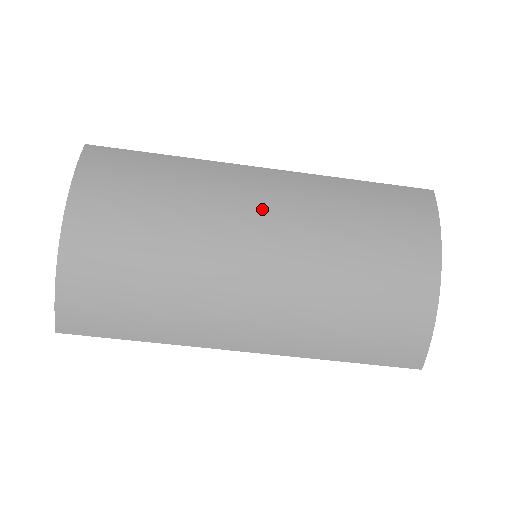
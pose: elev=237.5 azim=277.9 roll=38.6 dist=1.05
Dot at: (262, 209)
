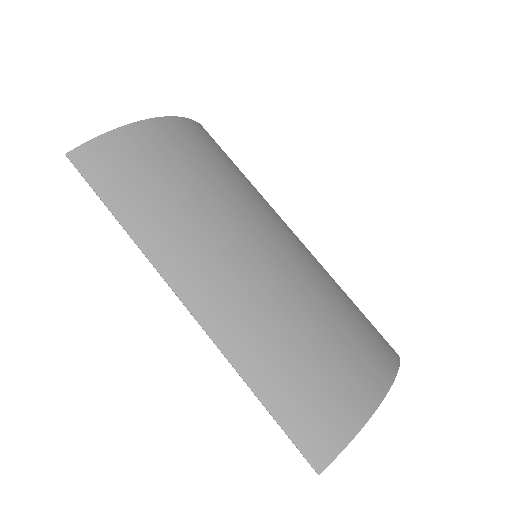
Dot at: (284, 238)
